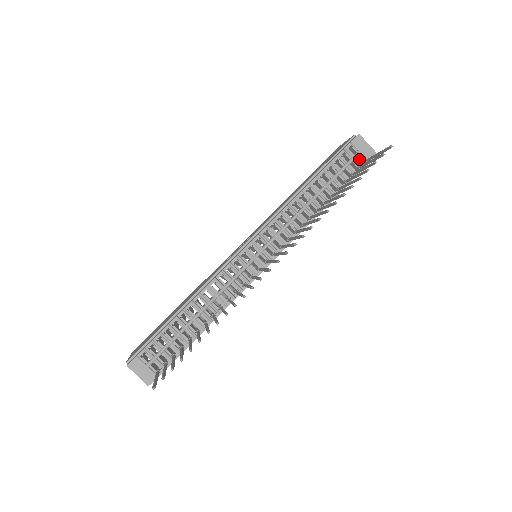
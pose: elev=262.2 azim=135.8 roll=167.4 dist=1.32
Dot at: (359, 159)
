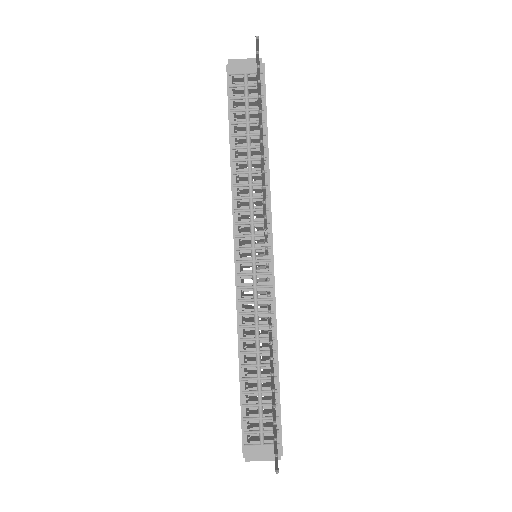
Dot at: (252, 80)
